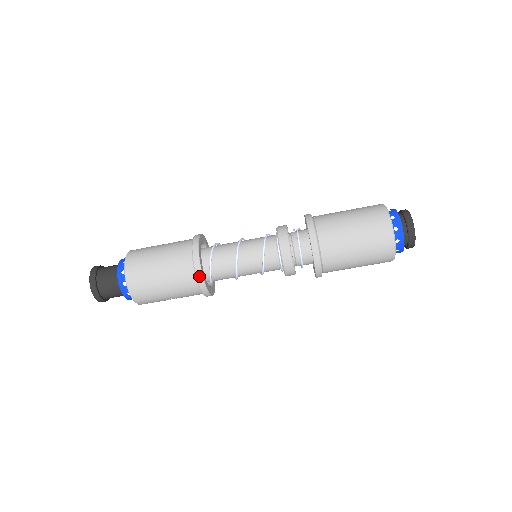
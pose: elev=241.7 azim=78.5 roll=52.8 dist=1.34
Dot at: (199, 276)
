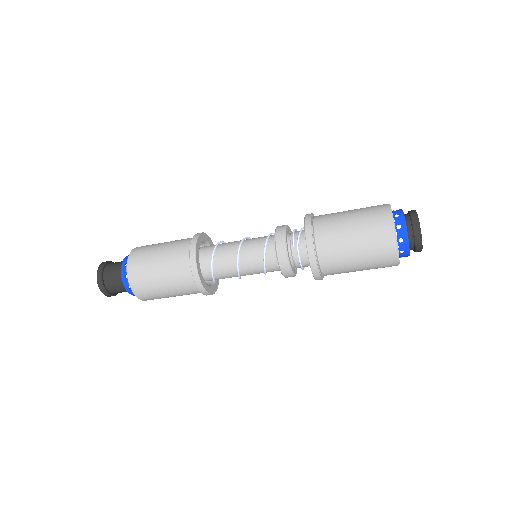
Dot at: (206, 294)
